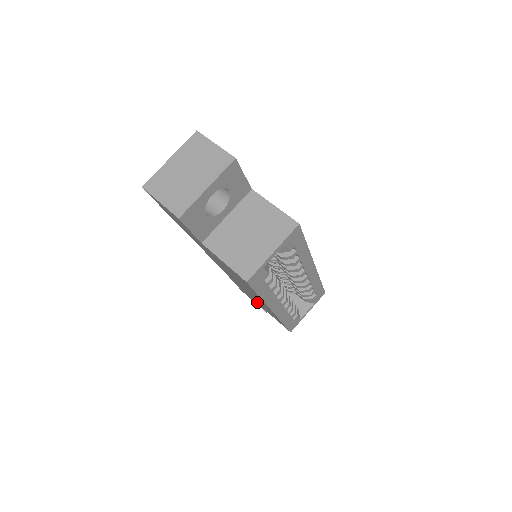
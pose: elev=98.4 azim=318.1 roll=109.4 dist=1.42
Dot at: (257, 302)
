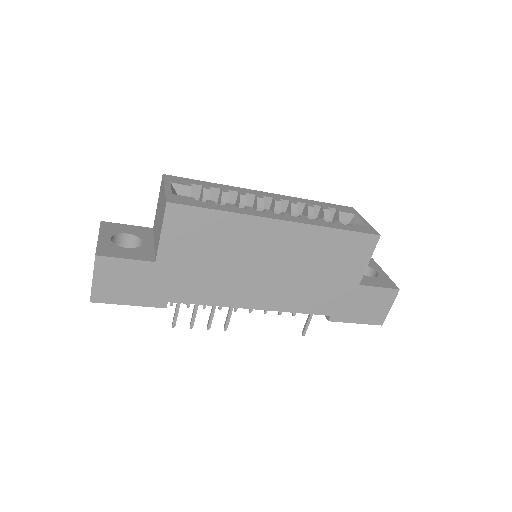
Dot at: (342, 278)
